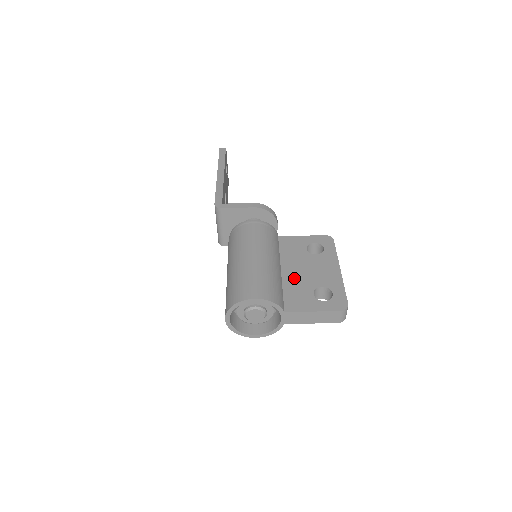
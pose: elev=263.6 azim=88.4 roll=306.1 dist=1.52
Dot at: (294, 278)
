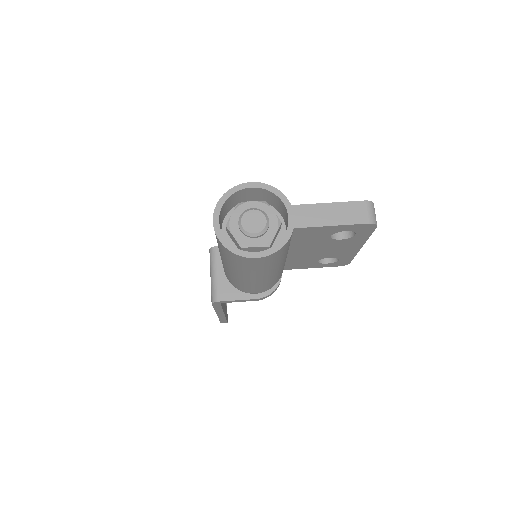
Dot at: occluded
